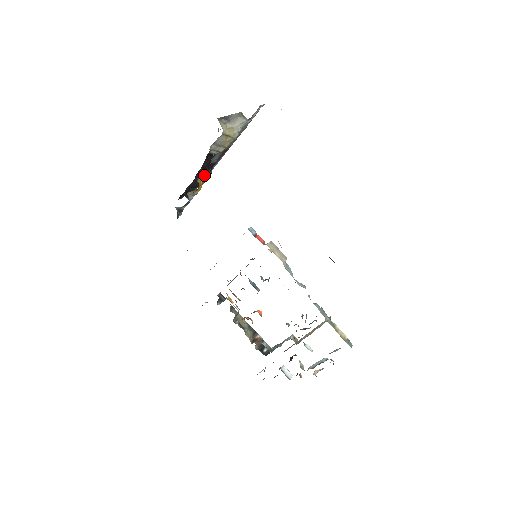
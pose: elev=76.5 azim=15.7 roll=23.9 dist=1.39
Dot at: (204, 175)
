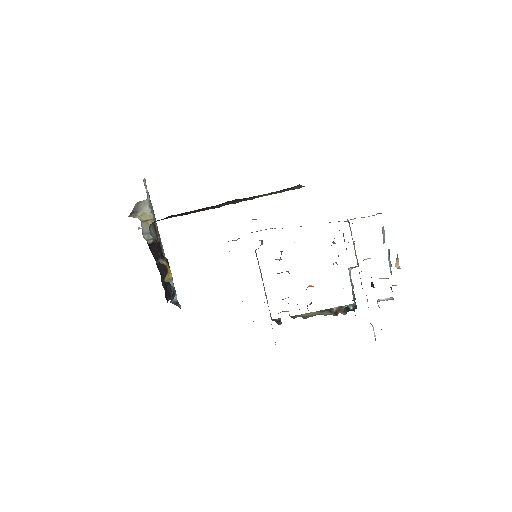
Dot at: (164, 266)
